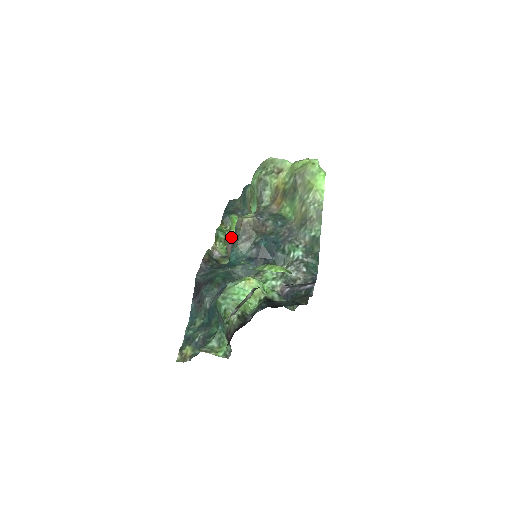
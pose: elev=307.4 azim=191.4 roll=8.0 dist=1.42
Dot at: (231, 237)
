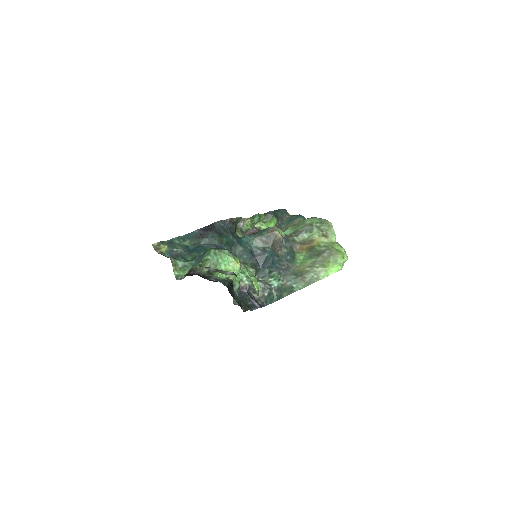
Dot at: (259, 226)
